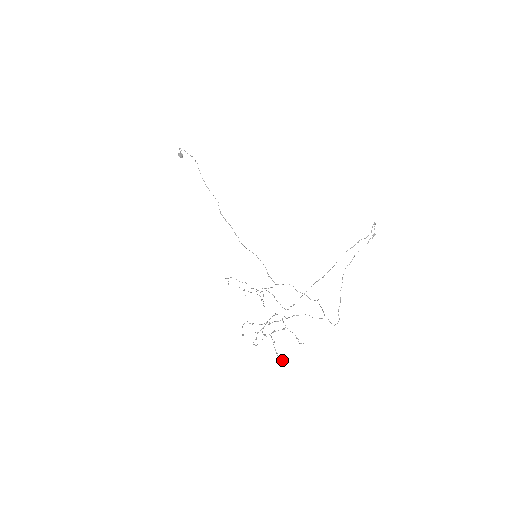
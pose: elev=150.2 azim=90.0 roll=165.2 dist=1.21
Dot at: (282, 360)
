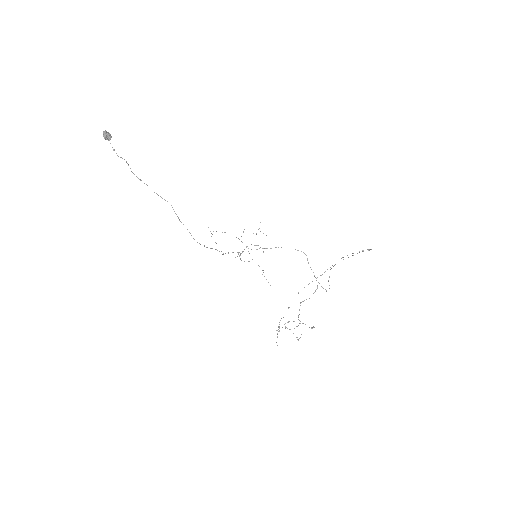
Dot at: (300, 337)
